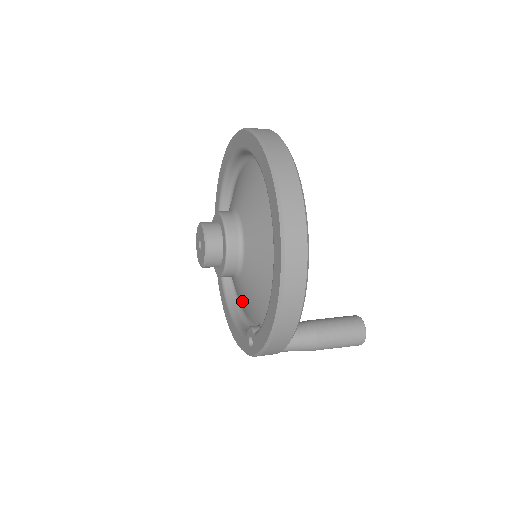
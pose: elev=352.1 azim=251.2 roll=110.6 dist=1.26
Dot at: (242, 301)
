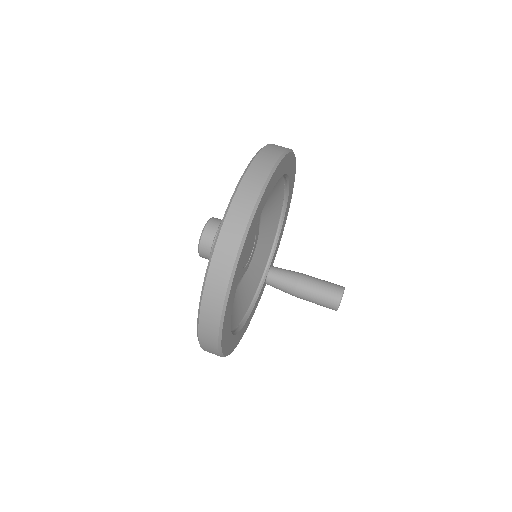
Dot at: occluded
